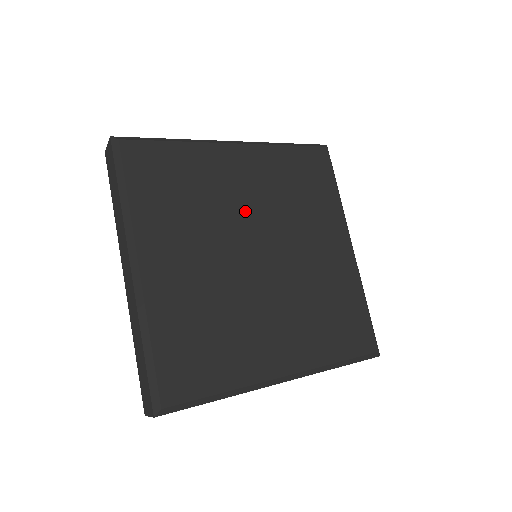
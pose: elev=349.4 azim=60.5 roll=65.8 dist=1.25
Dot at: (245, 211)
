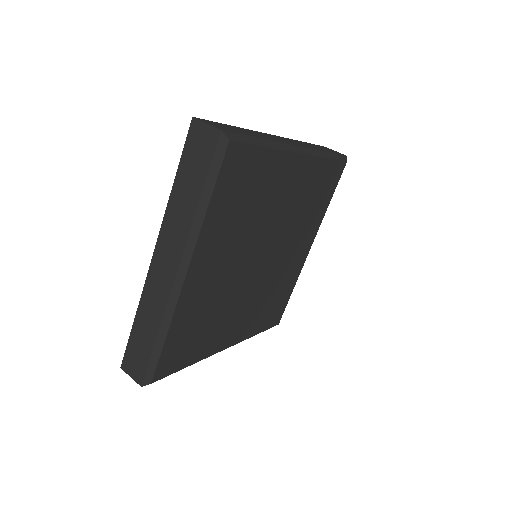
Dot at: (273, 221)
